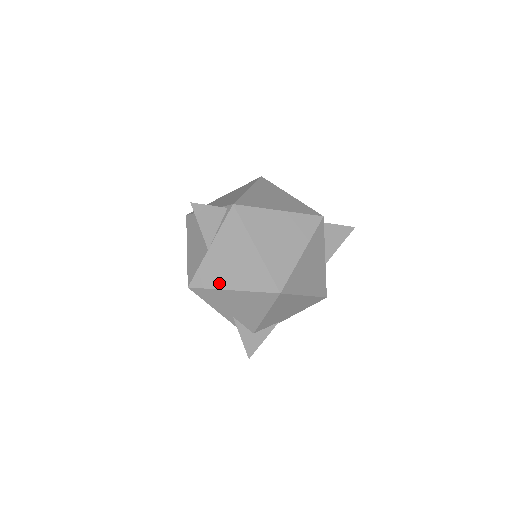
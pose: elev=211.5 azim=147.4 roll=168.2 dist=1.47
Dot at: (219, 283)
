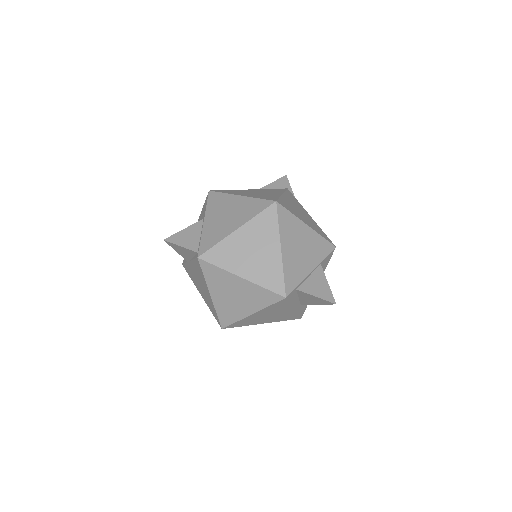
Dot at: (195, 283)
